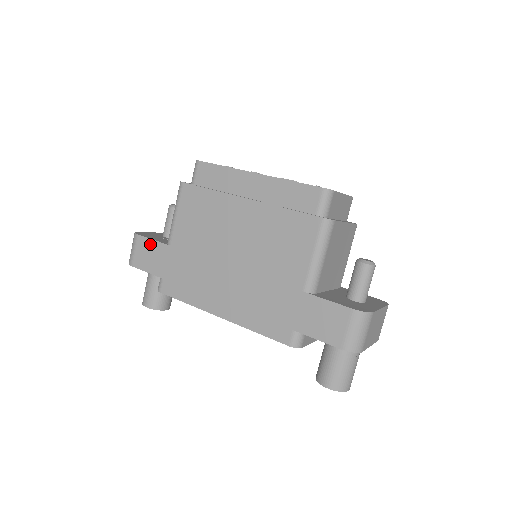
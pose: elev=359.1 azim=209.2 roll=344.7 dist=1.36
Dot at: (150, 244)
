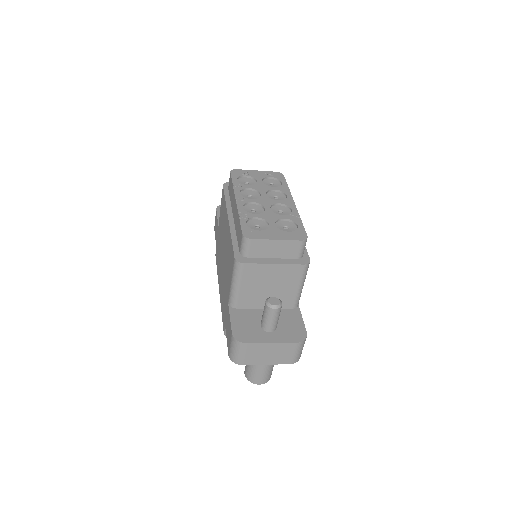
Dot at: occluded
